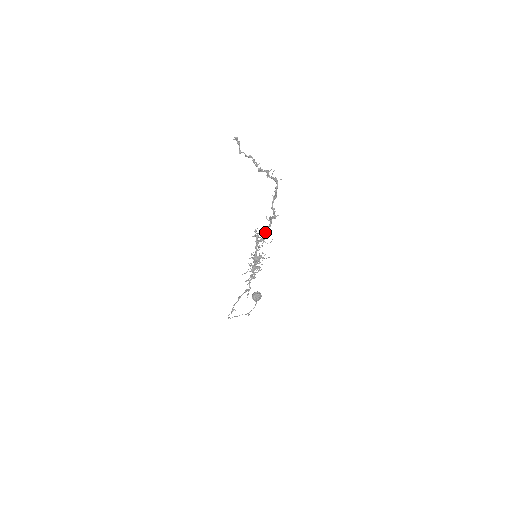
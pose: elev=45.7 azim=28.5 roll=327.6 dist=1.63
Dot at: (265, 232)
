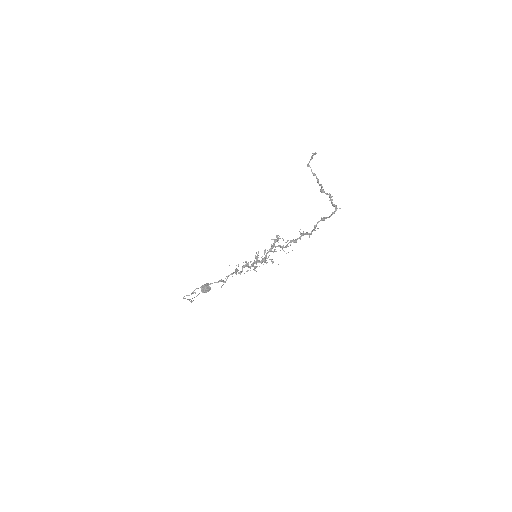
Dot at: (291, 242)
